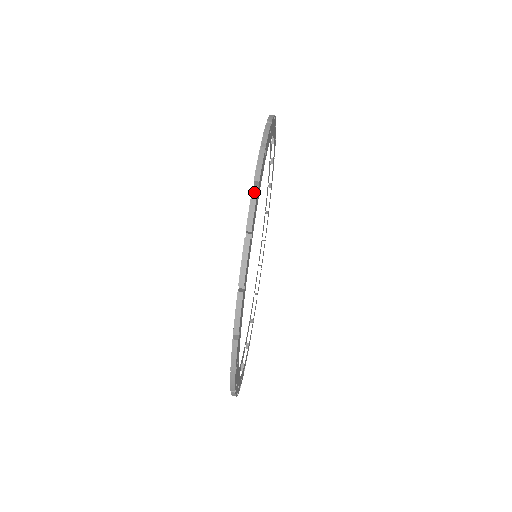
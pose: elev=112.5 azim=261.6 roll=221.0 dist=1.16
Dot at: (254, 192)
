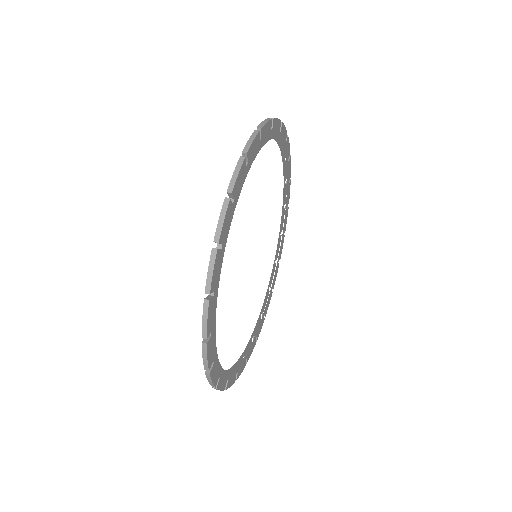
Dot at: (255, 132)
